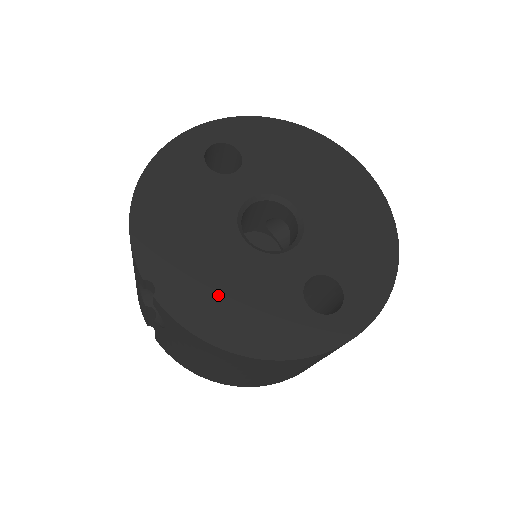
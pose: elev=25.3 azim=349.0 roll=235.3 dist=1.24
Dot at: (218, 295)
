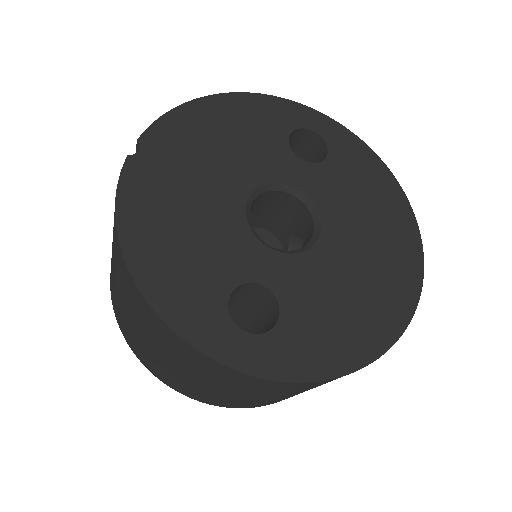
Dot at: (172, 208)
